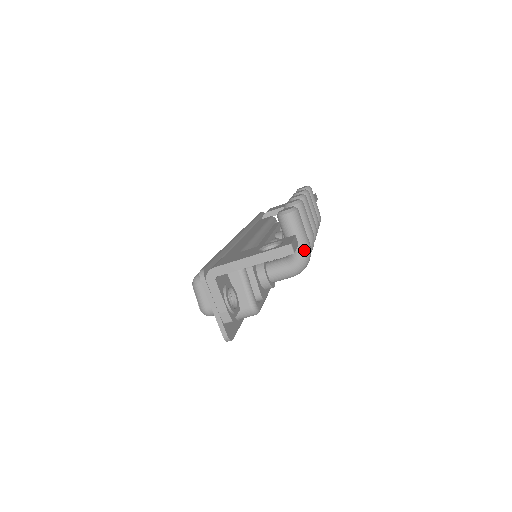
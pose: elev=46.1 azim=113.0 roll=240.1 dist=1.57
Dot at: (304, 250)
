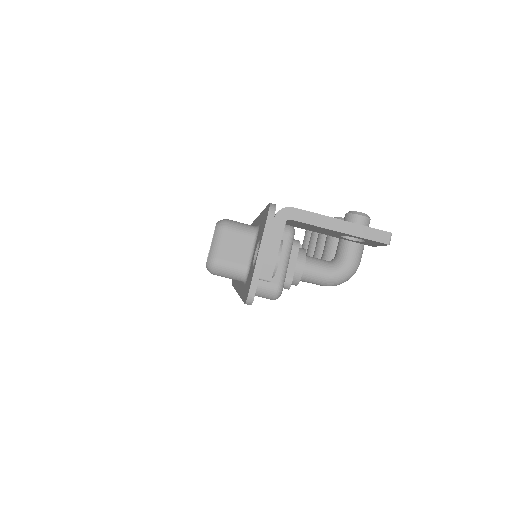
Dot at: (356, 263)
